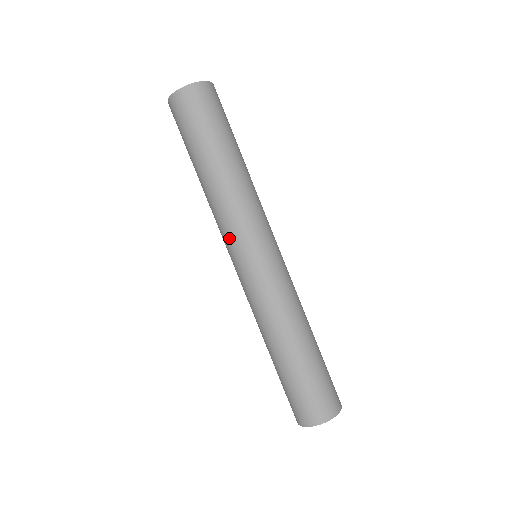
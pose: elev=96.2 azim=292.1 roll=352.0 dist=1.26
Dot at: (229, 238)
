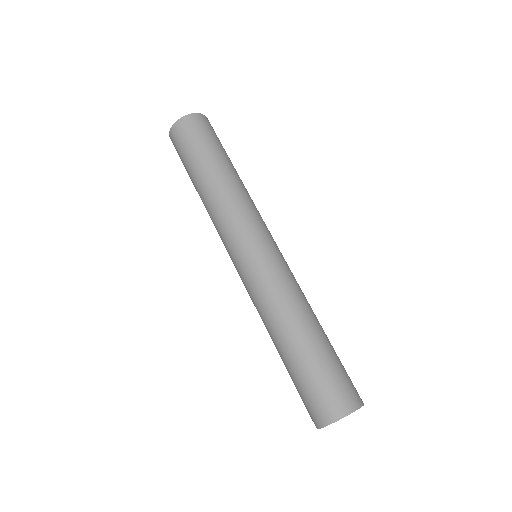
Dot at: (230, 234)
